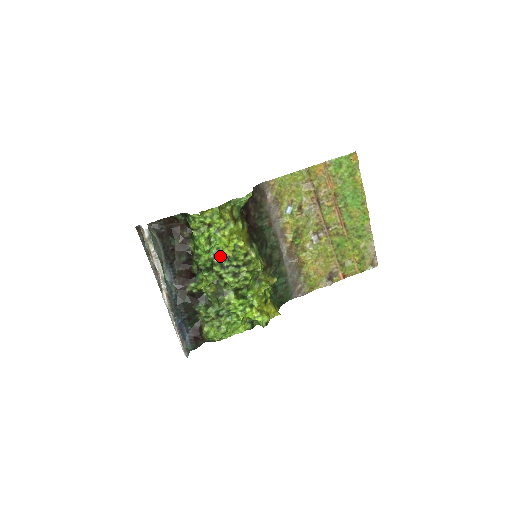
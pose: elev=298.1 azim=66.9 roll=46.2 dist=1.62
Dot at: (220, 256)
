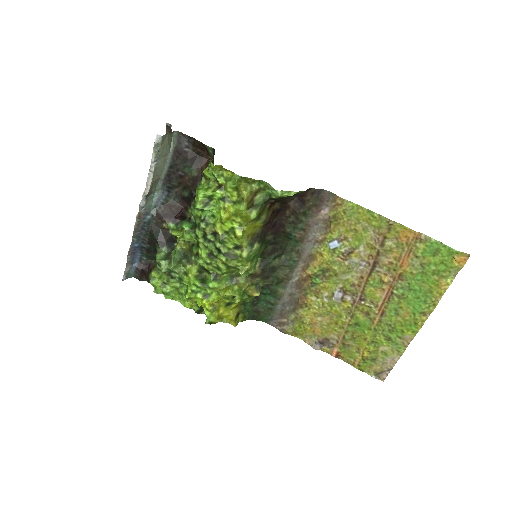
Dot at: (210, 225)
